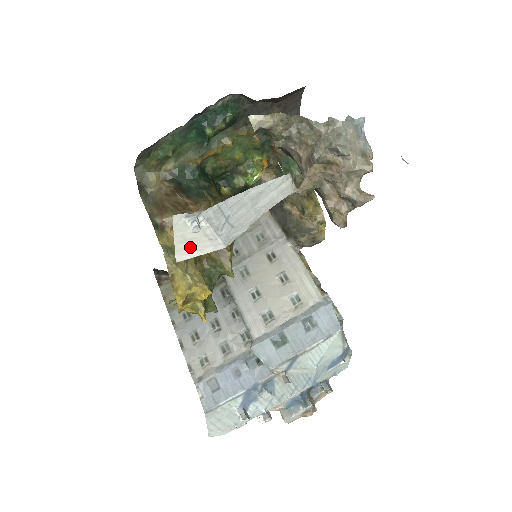
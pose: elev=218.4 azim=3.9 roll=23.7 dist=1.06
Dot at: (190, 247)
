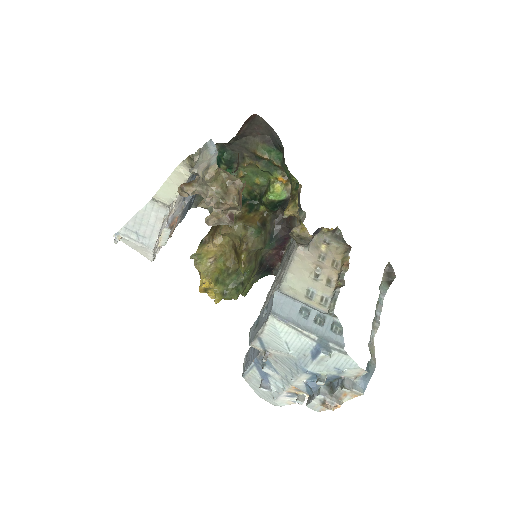
Dot at: (143, 252)
